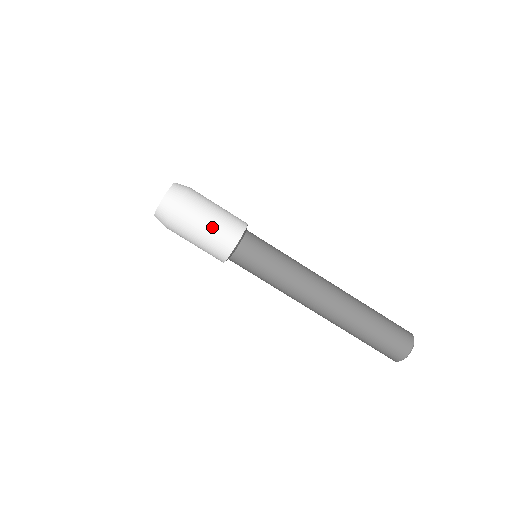
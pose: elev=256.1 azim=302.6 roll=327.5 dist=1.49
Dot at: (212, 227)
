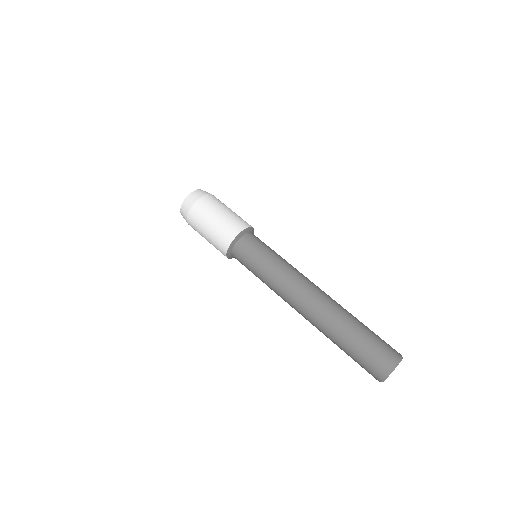
Dot at: (223, 216)
